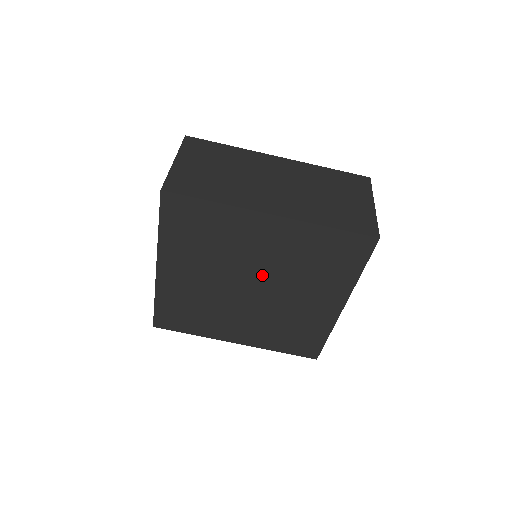
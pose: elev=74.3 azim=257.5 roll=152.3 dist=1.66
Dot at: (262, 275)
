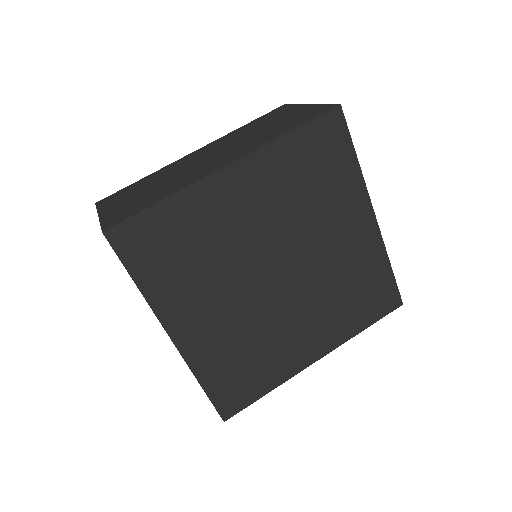
Dot at: (304, 267)
